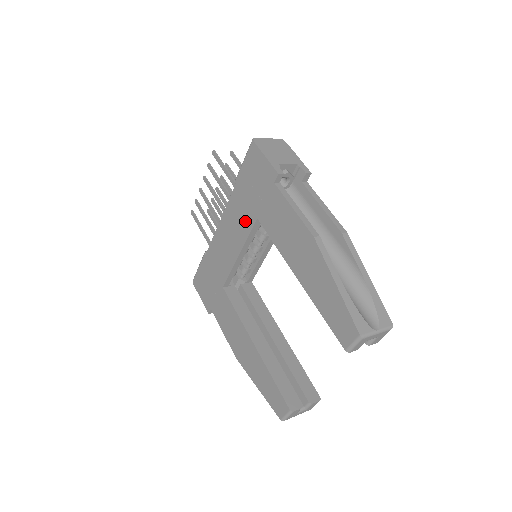
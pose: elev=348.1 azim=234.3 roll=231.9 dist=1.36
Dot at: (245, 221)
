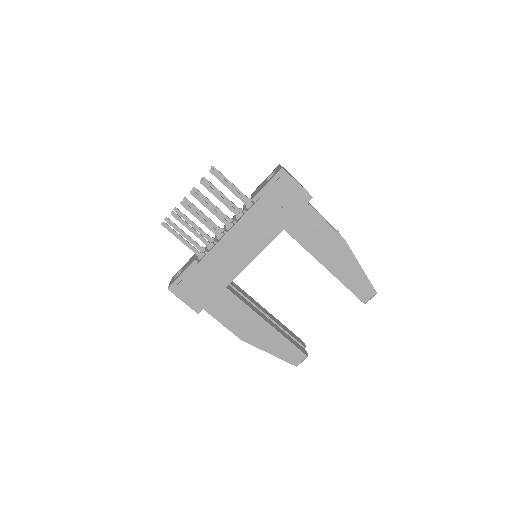
Dot at: (267, 232)
